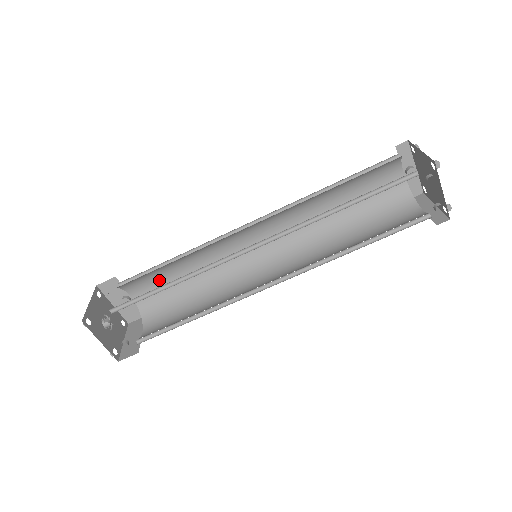
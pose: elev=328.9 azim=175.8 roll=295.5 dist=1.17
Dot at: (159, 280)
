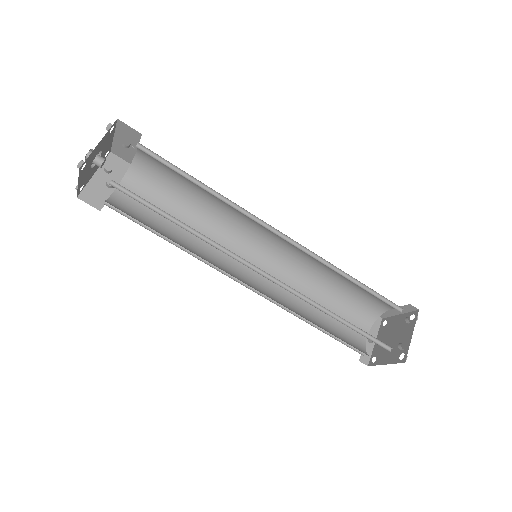
Dot at: (154, 204)
